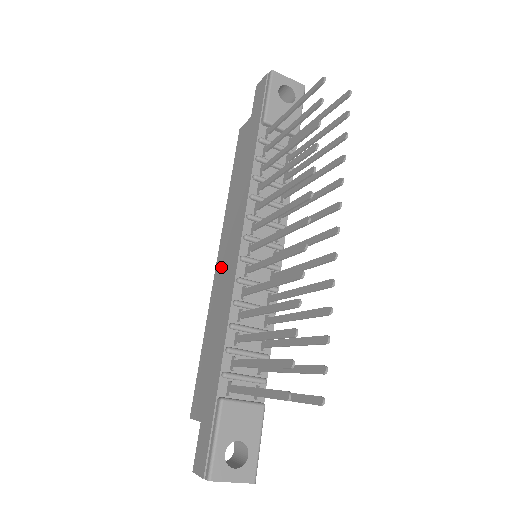
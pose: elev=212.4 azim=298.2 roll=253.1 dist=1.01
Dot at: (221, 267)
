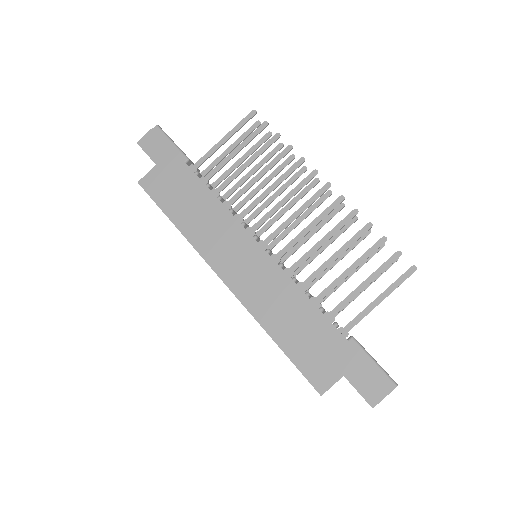
Dot at: (240, 277)
